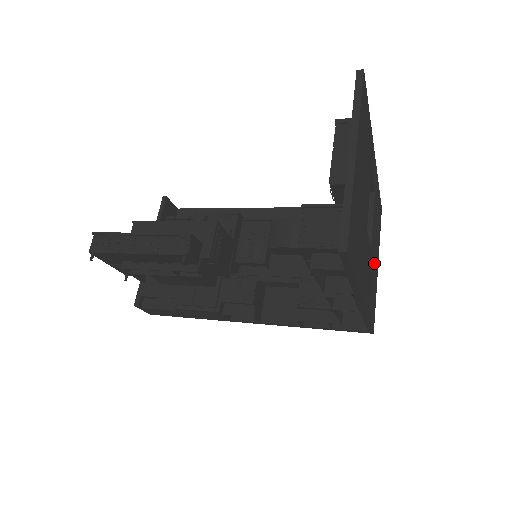
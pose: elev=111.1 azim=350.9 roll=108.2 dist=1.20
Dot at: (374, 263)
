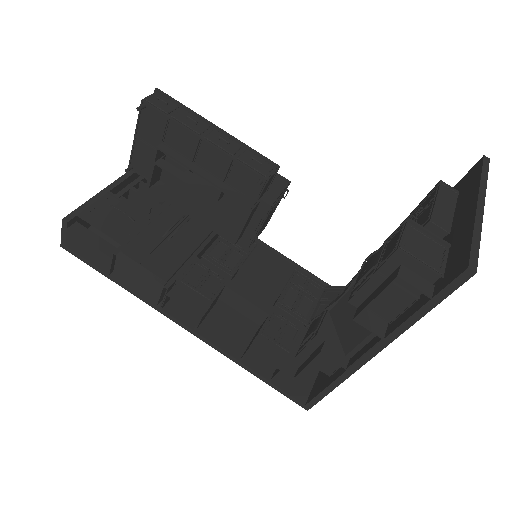
Dot at: occluded
